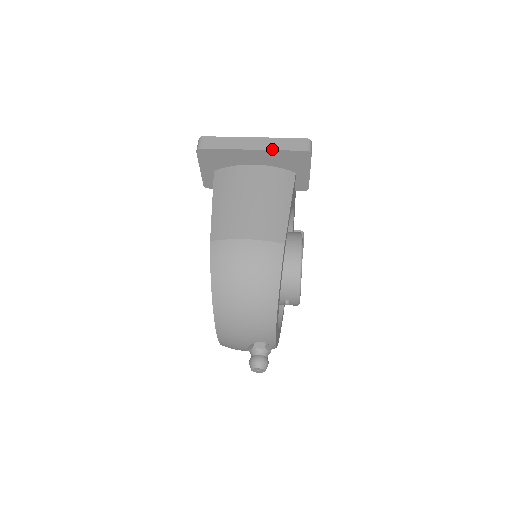
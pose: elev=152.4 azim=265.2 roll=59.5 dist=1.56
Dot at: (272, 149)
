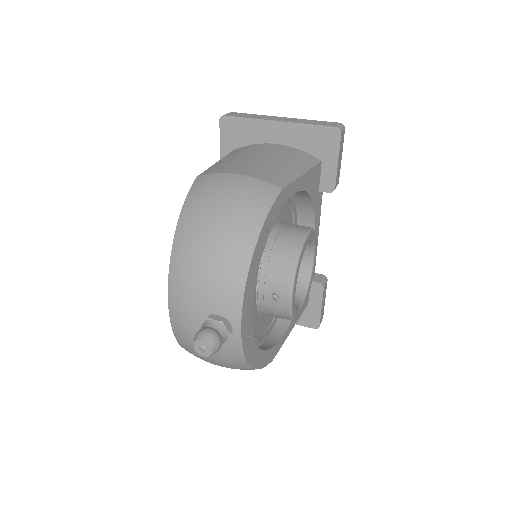
Dot at: (298, 122)
